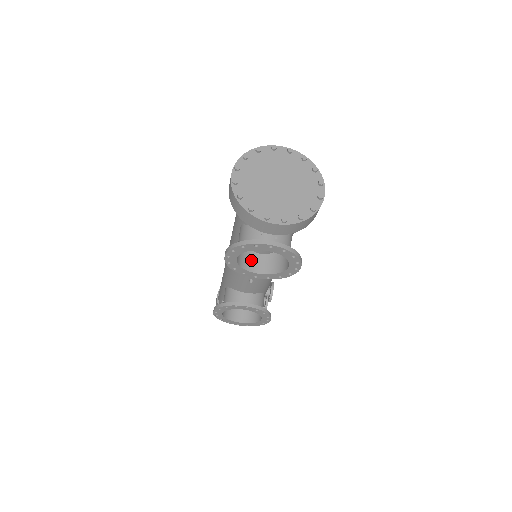
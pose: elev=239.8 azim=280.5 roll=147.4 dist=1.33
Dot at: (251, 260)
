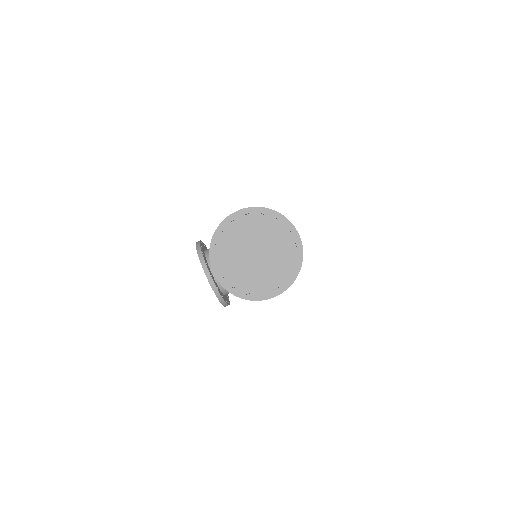
Dot at: occluded
